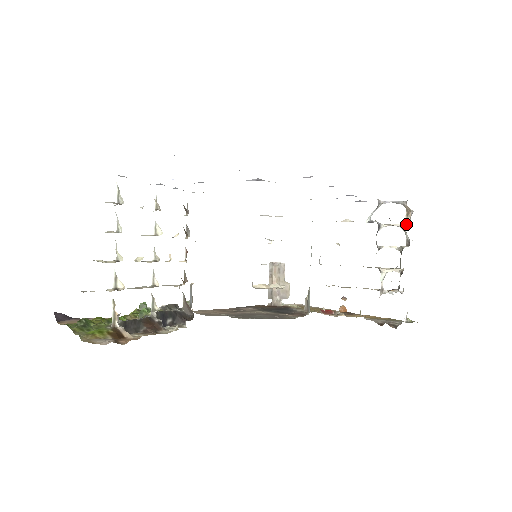
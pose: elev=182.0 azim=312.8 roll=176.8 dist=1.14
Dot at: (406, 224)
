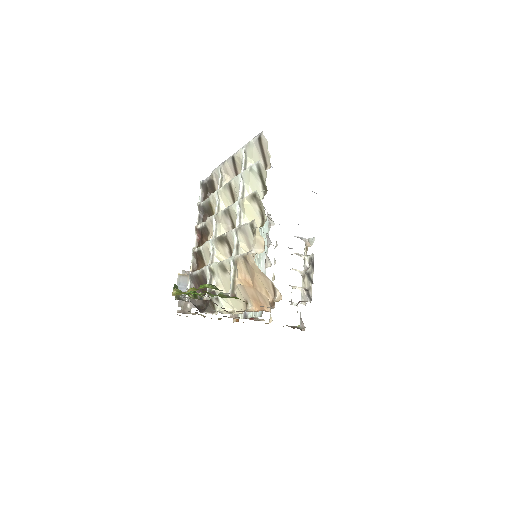
Dot at: (306, 255)
